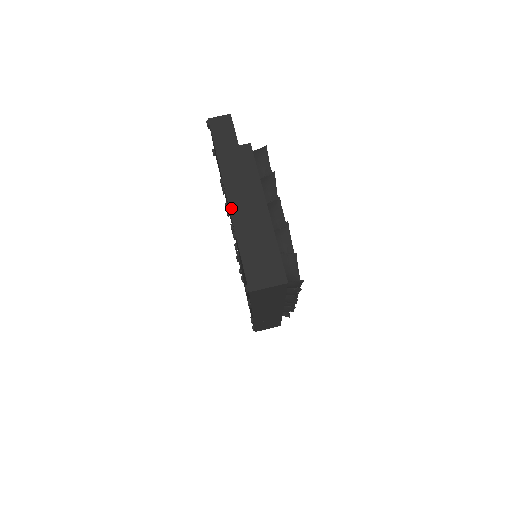
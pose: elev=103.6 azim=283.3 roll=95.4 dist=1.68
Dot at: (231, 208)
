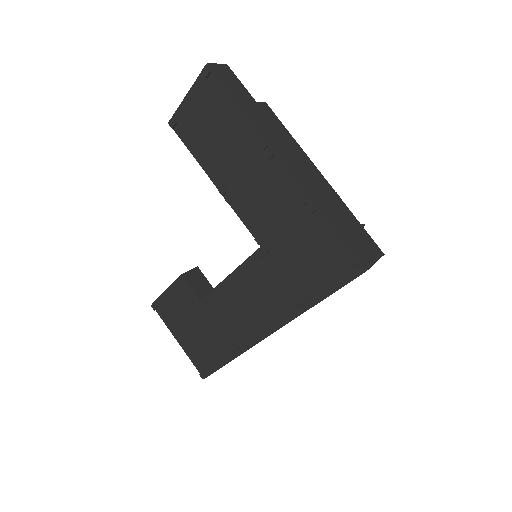
Dot at: (294, 174)
